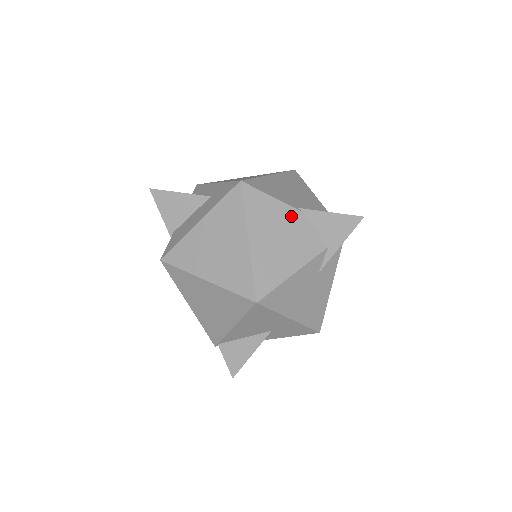
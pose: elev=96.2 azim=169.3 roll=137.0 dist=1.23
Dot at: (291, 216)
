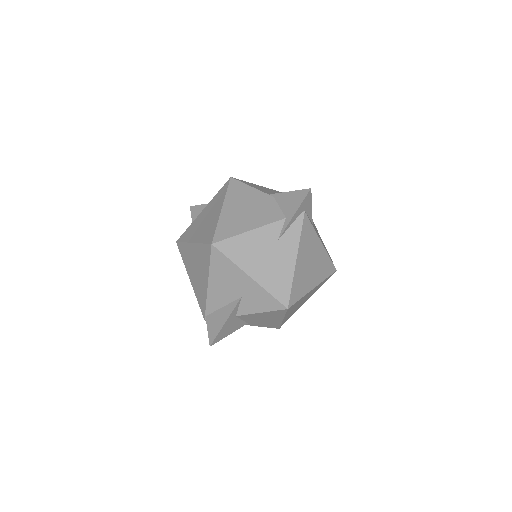
Dot at: (261, 198)
